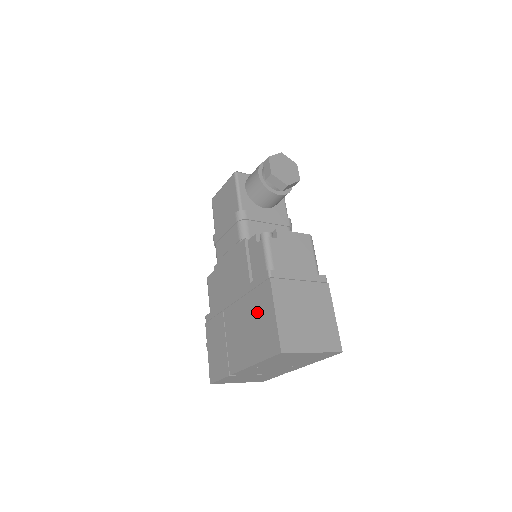
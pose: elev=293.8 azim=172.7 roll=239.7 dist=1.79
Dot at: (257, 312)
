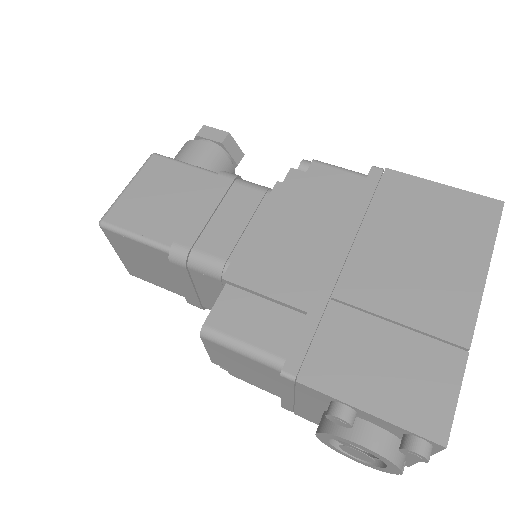
Dot at: (412, 214)
